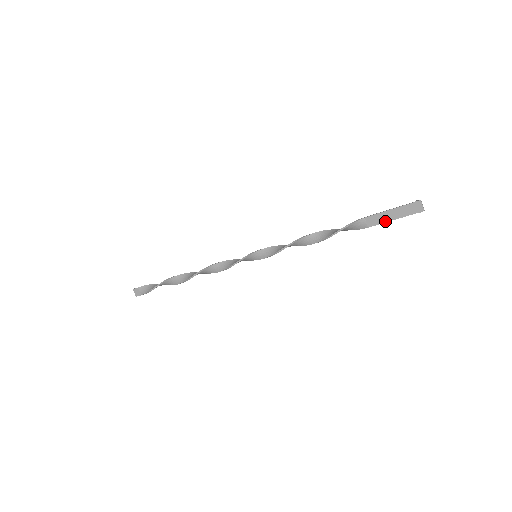
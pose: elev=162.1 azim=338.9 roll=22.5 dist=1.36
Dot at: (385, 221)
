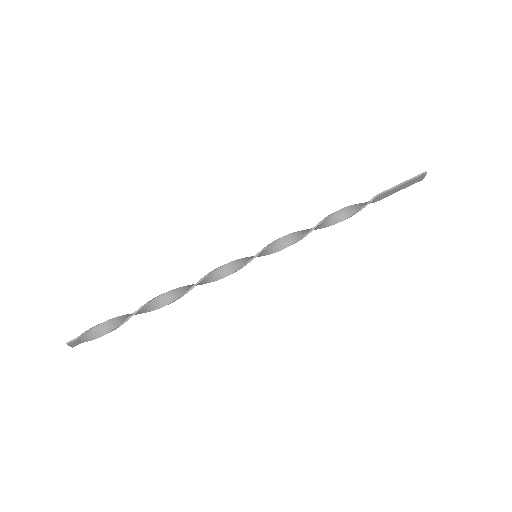
Dot at: occluded
